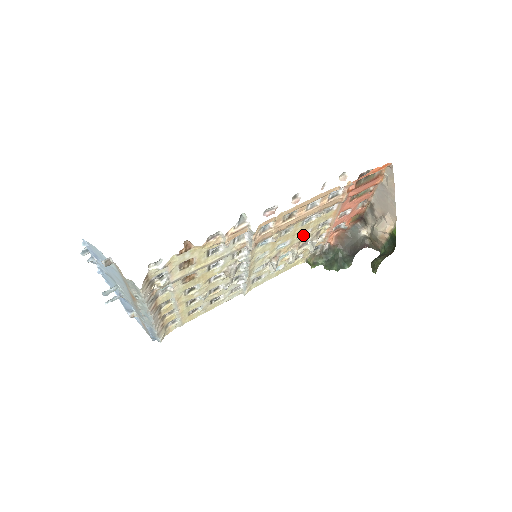
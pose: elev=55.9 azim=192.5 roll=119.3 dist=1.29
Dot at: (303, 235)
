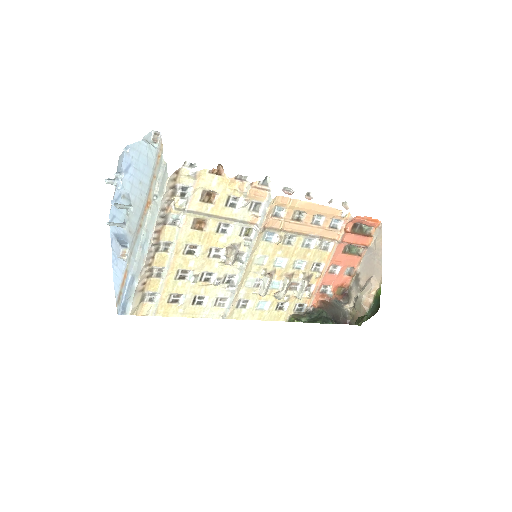
Dot at: (298, 268)
